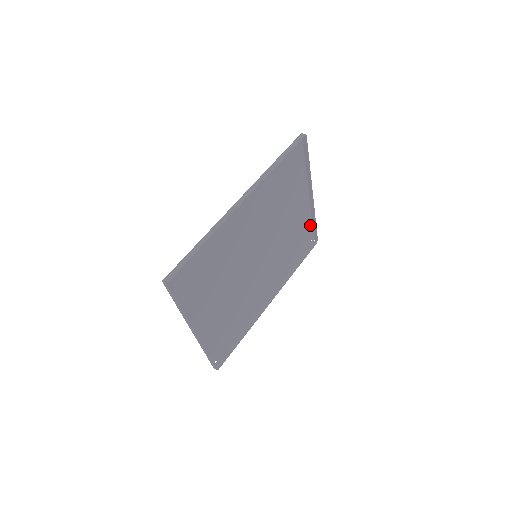
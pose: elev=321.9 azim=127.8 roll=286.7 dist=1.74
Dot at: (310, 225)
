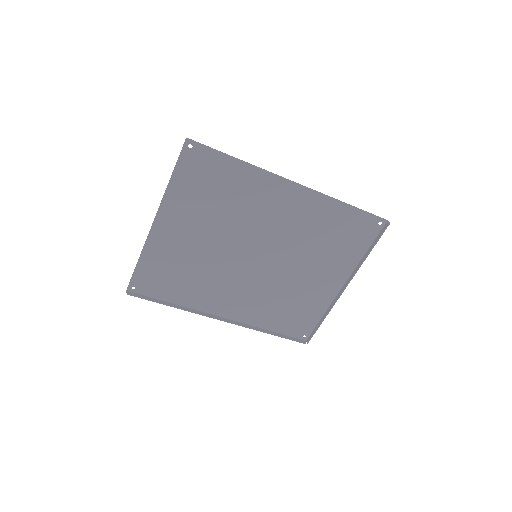
Dot at: (317, 319)
